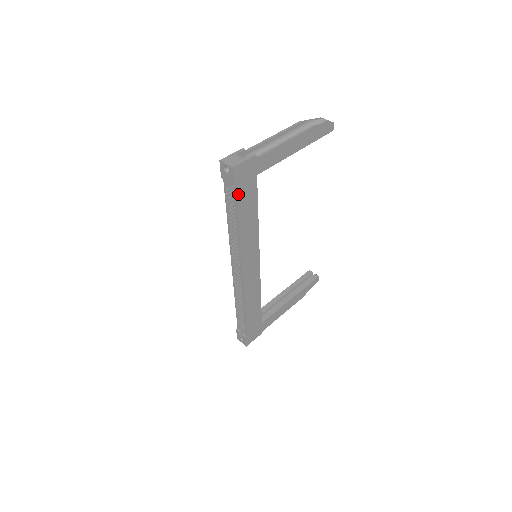
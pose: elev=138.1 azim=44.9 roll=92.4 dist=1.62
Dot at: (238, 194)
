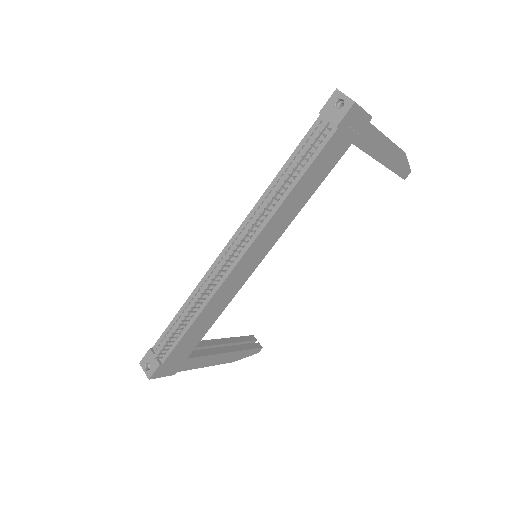
Dot at: (328, 144)
